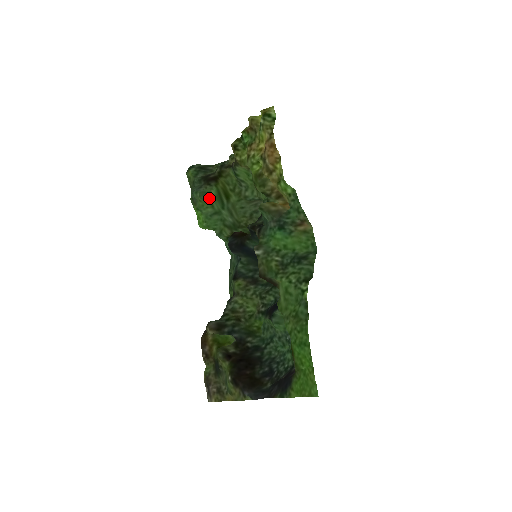
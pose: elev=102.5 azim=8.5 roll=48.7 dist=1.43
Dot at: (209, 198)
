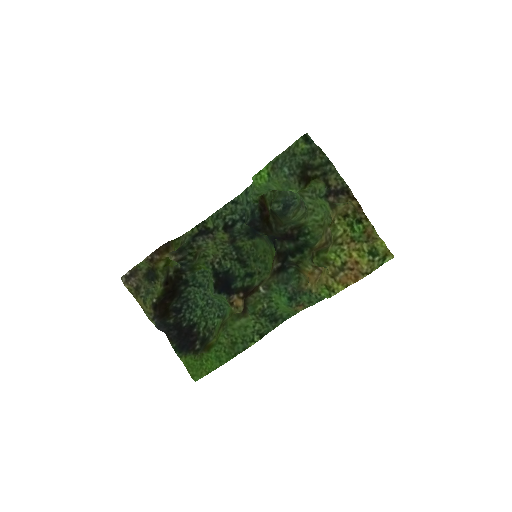
Dot at: (286, 190)
